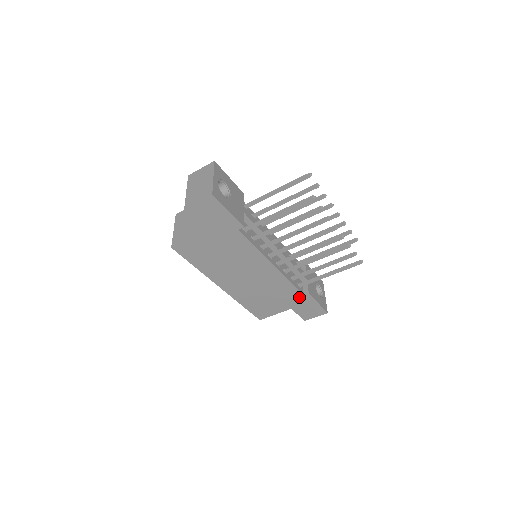
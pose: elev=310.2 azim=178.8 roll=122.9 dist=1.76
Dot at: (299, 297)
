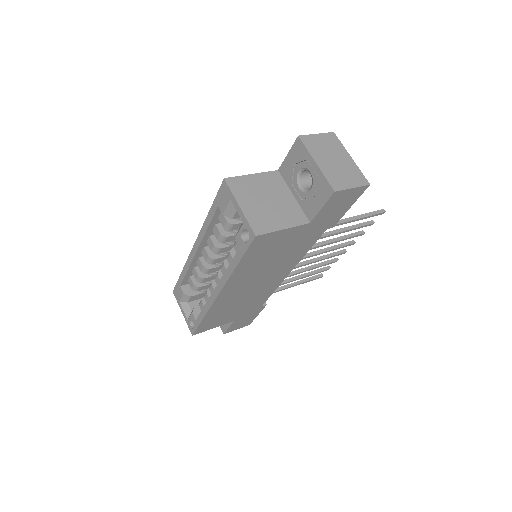
Dot at: (256, 308)
